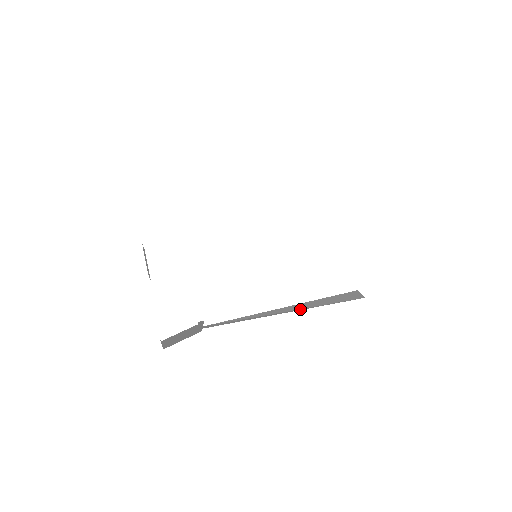
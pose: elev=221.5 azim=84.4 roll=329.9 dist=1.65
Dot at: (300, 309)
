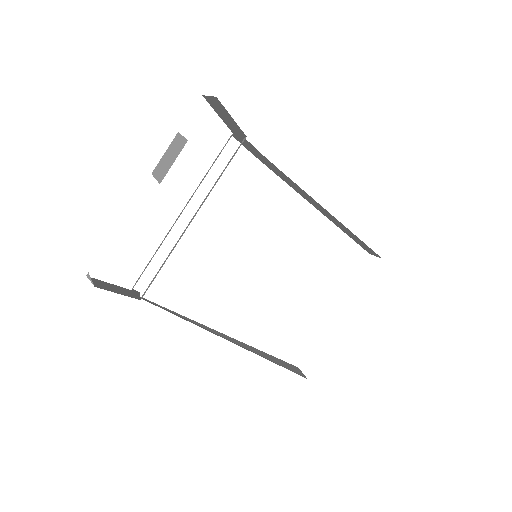
Dot at: (249, 350)
